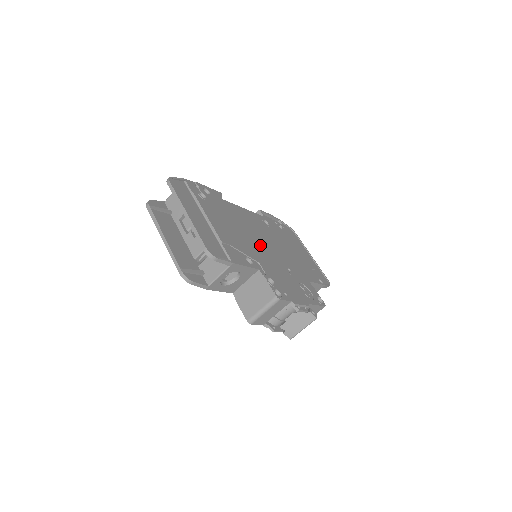
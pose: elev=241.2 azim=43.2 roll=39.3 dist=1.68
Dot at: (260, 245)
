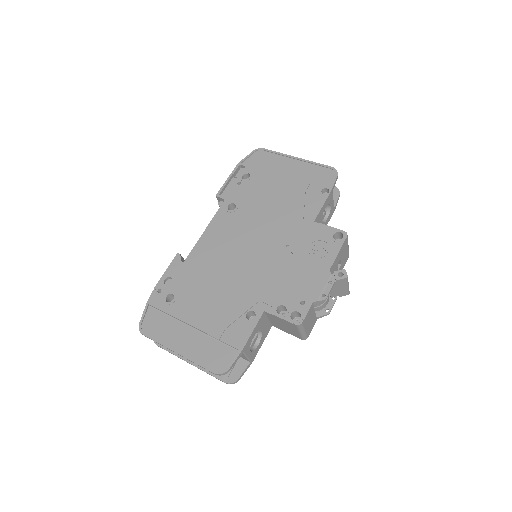
Dot at: (246, 266)
